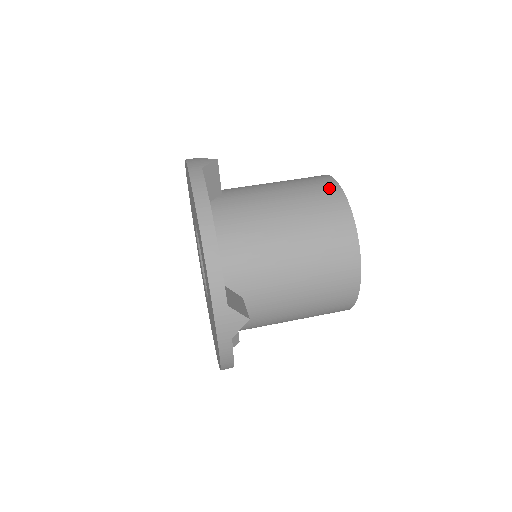
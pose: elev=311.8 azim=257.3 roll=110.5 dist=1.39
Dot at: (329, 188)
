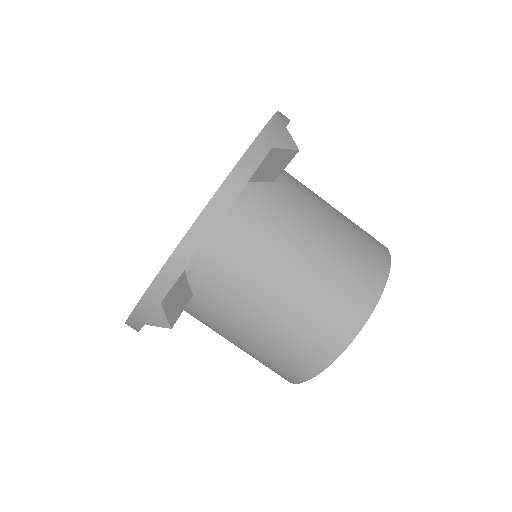
Dot at: (288, 376)
